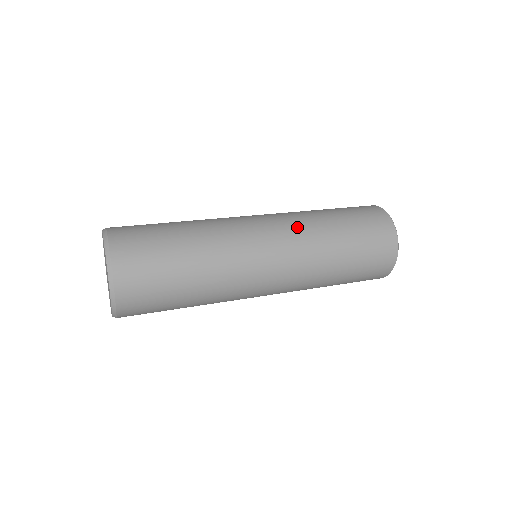
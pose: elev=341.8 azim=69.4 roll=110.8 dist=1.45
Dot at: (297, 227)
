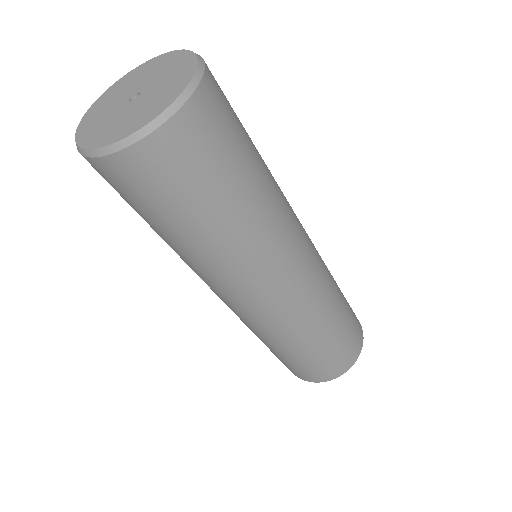
Dot at: occluded
